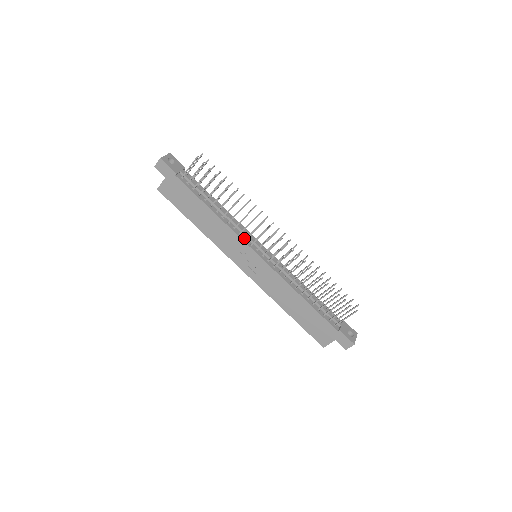
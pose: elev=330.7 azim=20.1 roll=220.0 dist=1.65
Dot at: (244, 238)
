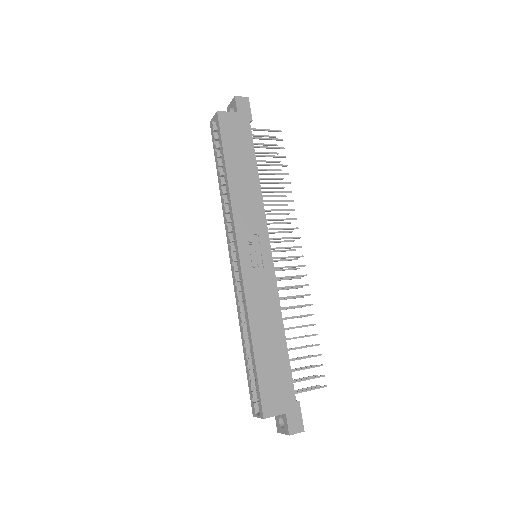
Dot at: occluded
